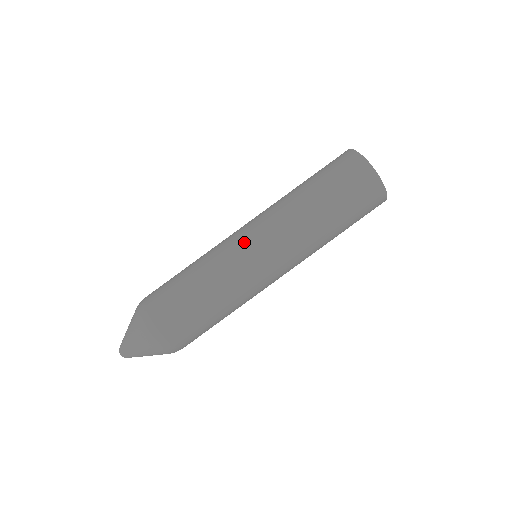
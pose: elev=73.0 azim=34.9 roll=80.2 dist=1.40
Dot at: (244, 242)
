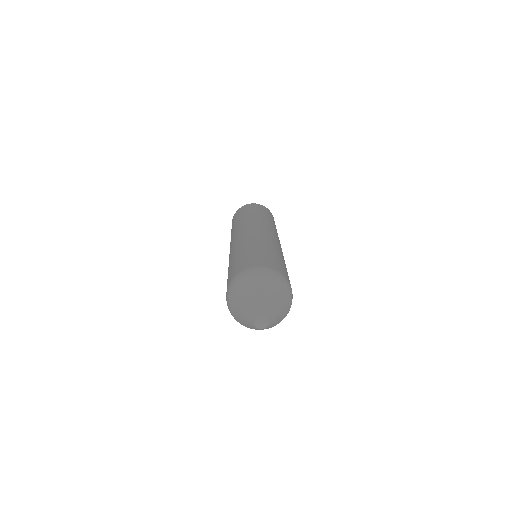
Dot at: (235, 240)
